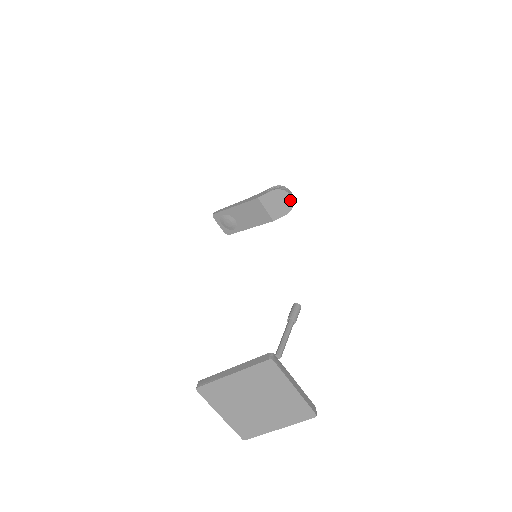
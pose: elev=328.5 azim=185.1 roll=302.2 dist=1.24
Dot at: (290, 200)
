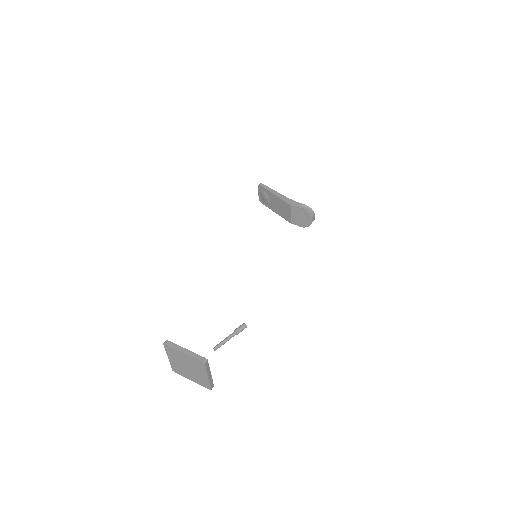
Dot at: (309, 223)
